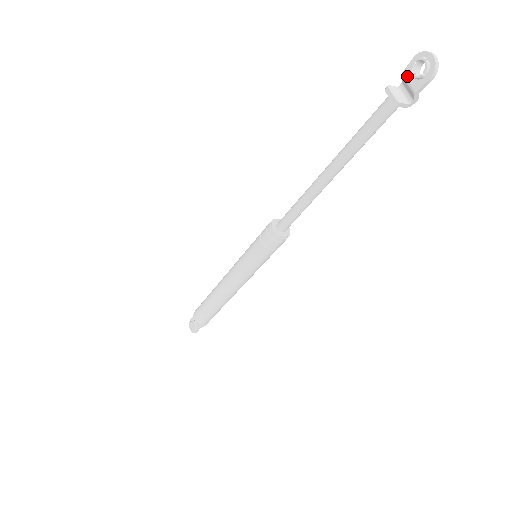
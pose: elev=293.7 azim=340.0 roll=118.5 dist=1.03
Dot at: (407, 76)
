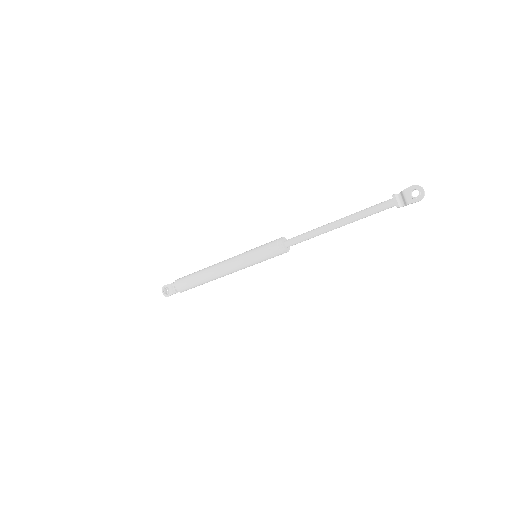
Dot at: (406, 193)
